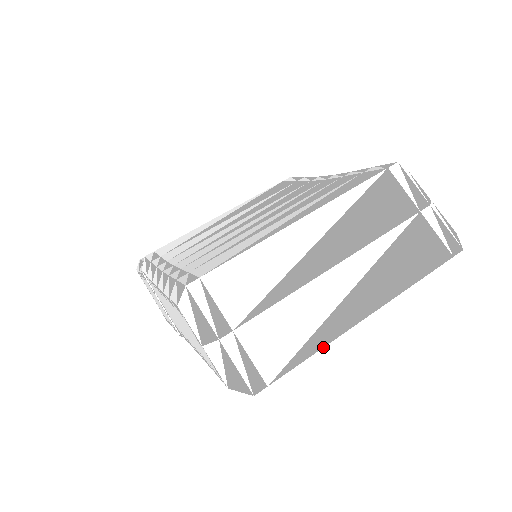
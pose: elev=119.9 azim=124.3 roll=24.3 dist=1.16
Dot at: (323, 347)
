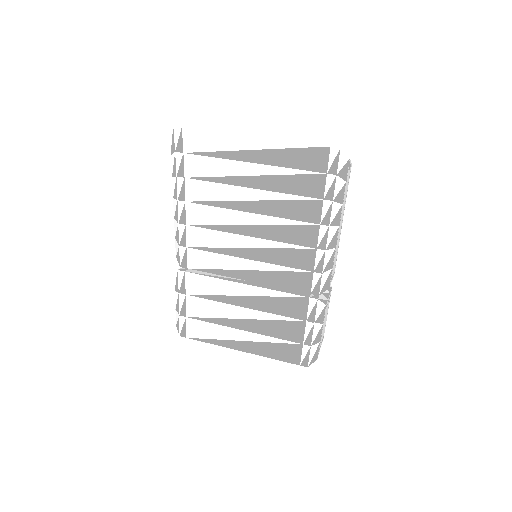
Dot at: (220, 132)
